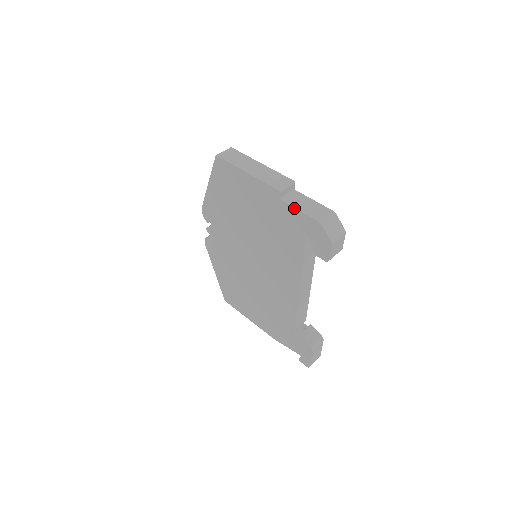
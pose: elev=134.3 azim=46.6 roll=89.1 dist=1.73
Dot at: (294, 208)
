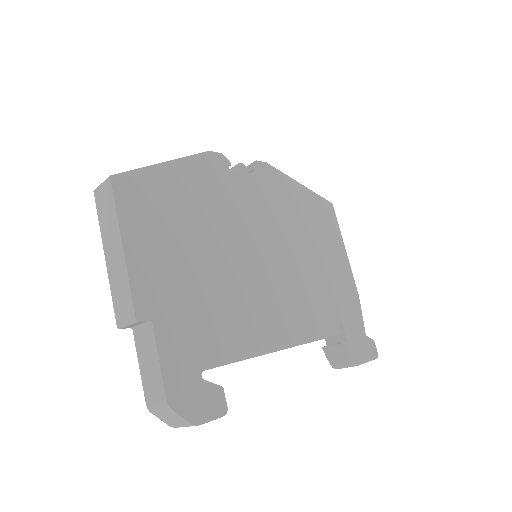
Dot at: (138, 356)
